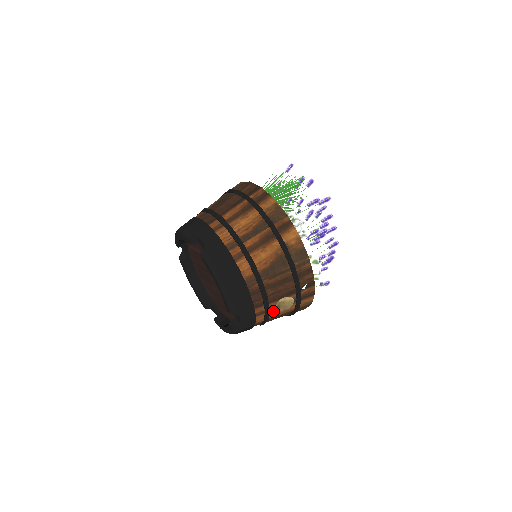
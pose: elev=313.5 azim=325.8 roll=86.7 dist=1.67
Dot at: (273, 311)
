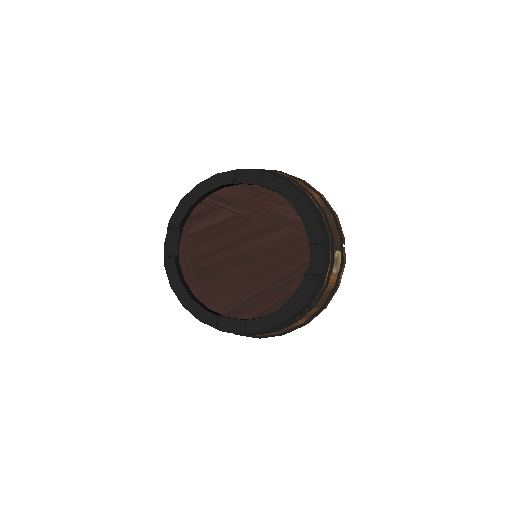
Dot at: occluded
